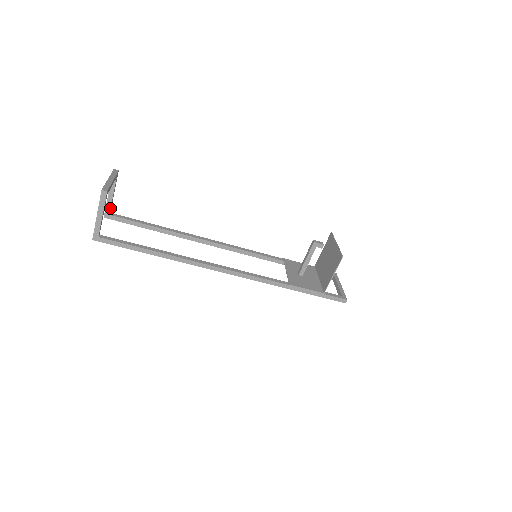
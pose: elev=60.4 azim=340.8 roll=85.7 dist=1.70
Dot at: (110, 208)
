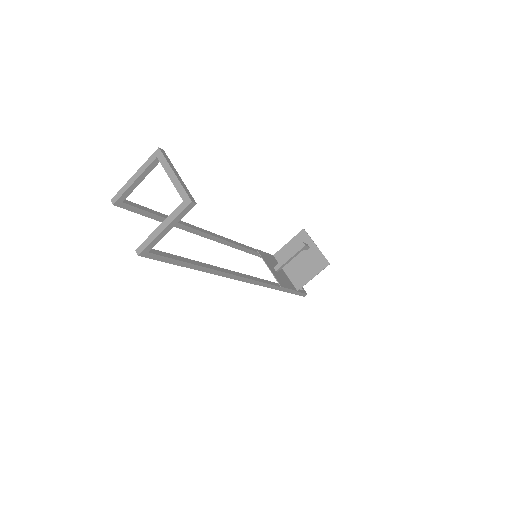
Dot at: (128, 194)
